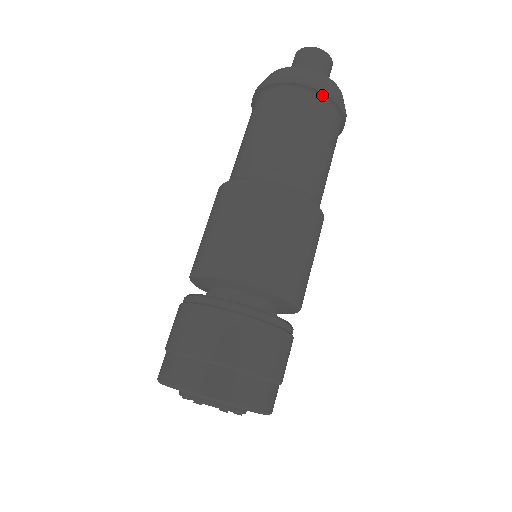
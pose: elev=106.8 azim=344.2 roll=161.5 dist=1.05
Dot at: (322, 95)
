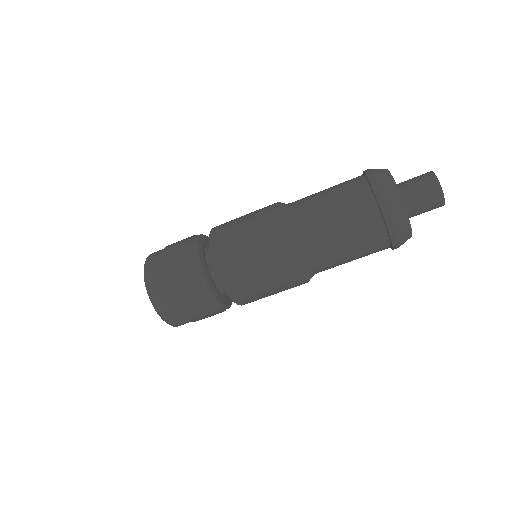
Dot at: (391, 248)
